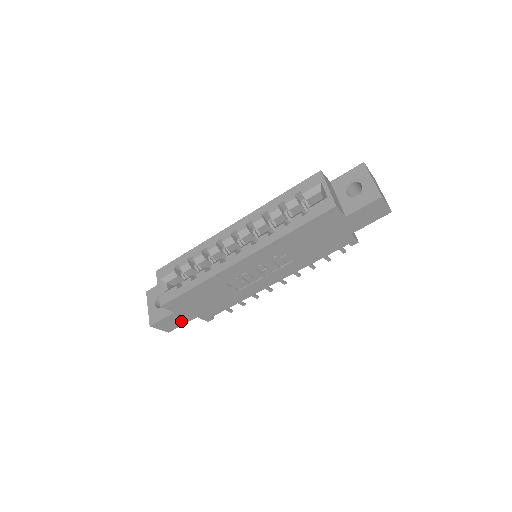
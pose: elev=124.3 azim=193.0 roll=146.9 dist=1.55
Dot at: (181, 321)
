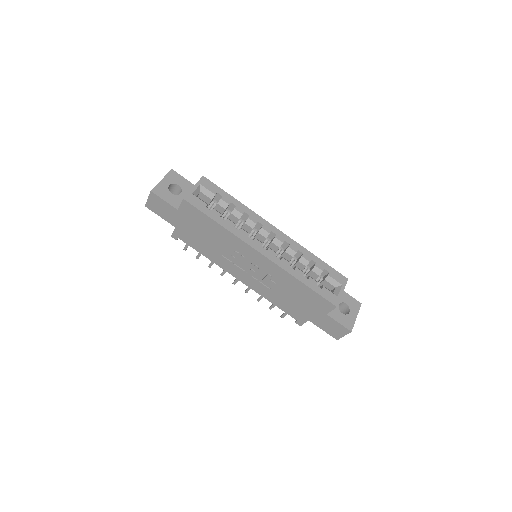
Dot at: (166, 215)
